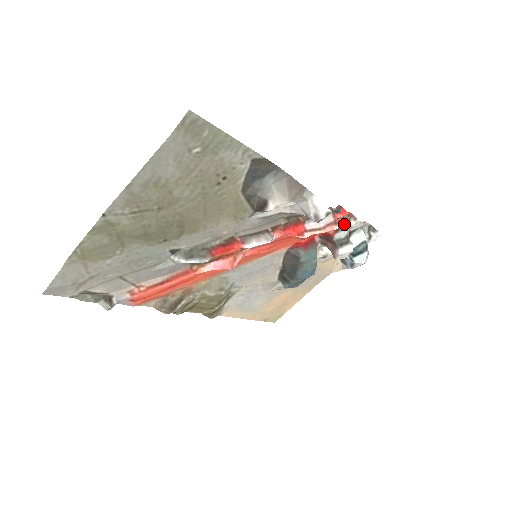
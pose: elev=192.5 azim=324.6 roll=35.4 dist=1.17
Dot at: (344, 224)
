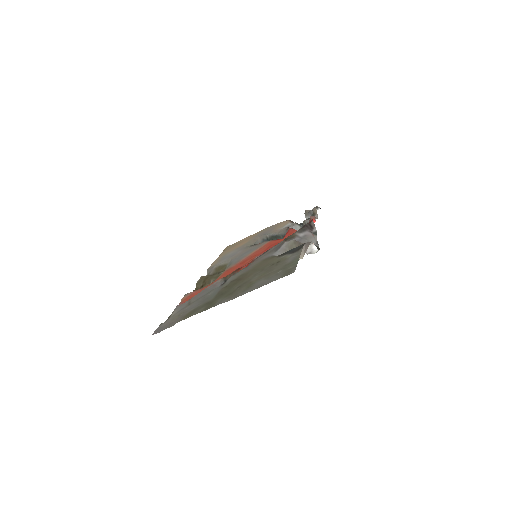
Dot at: occluded
